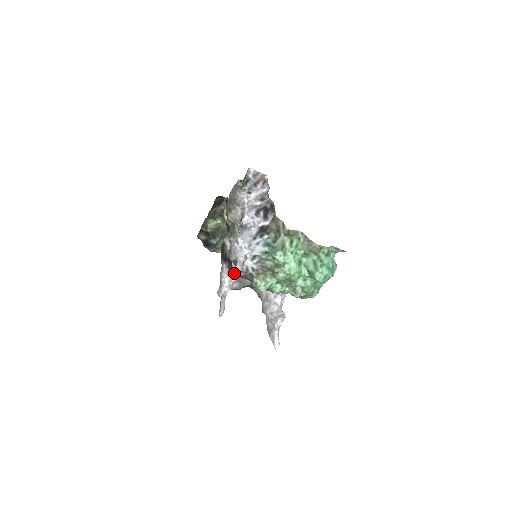
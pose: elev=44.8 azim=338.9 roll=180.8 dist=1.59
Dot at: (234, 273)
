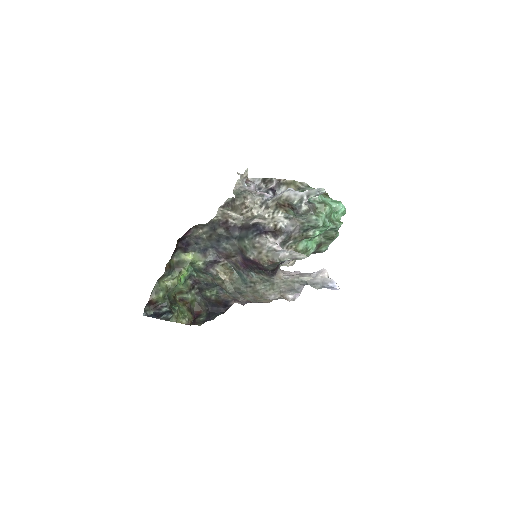
Dot at: (323, 188)
